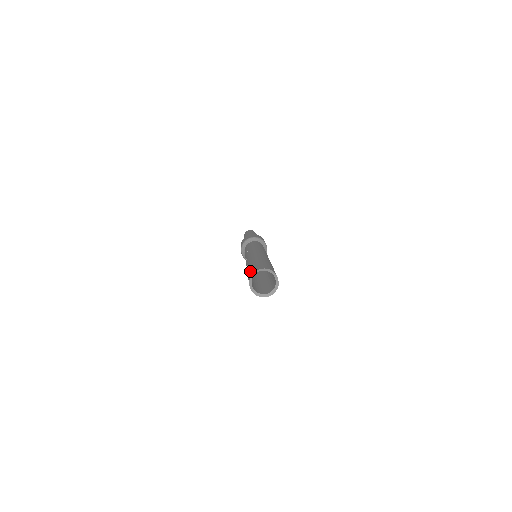
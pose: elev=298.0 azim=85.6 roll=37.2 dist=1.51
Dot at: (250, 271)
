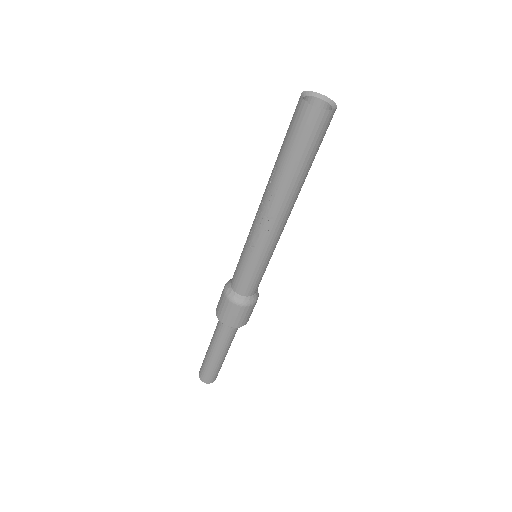
Dot at: (291, 121)
